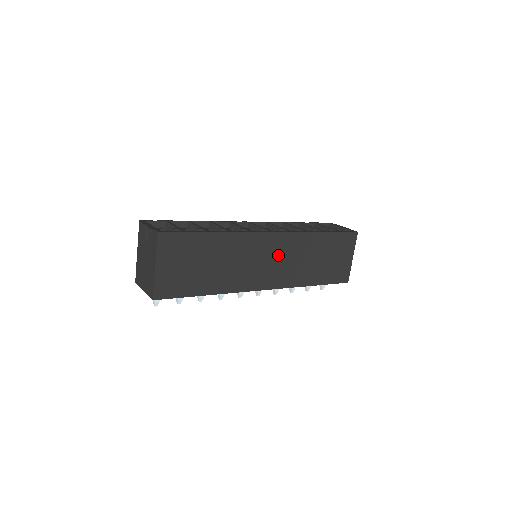
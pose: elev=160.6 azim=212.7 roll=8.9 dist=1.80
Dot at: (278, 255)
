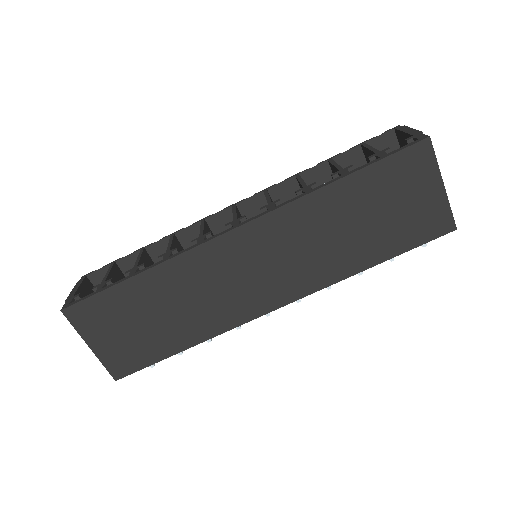
Dot at: (270, 254)
